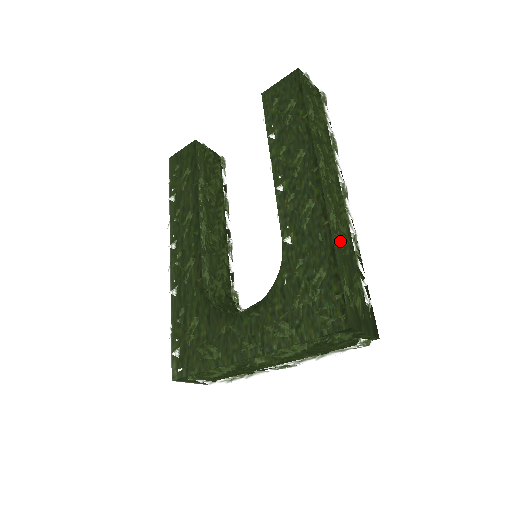
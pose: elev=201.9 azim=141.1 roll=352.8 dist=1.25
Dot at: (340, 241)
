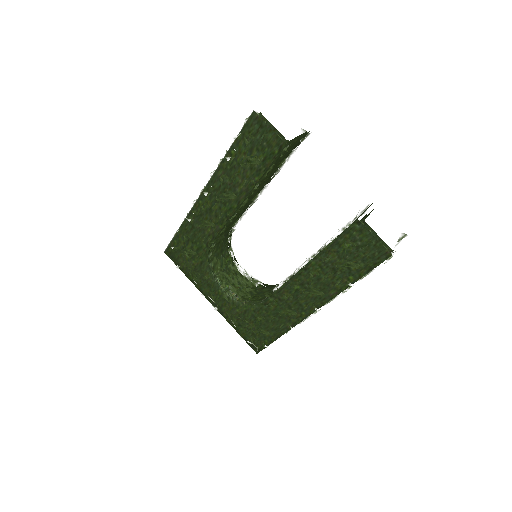
Dot at: occluded
